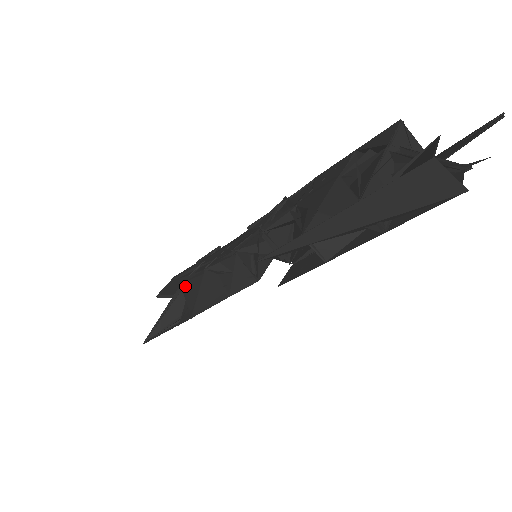
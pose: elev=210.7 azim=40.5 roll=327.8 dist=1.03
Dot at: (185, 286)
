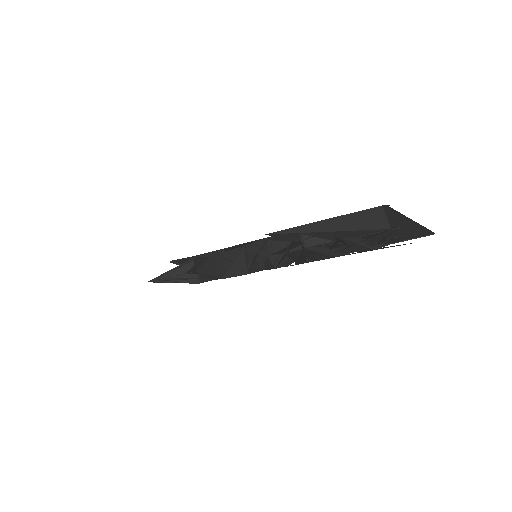
Dot at: (197, 259)
